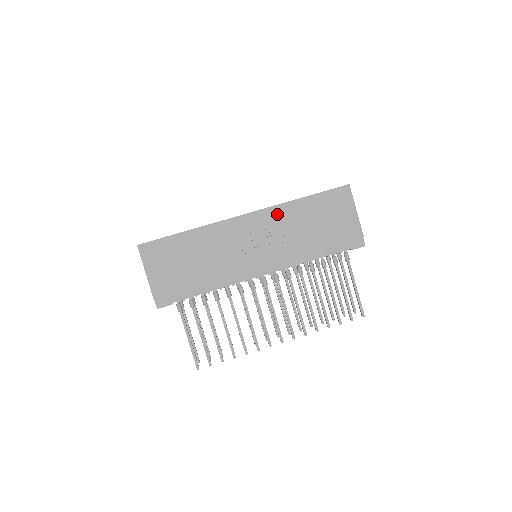
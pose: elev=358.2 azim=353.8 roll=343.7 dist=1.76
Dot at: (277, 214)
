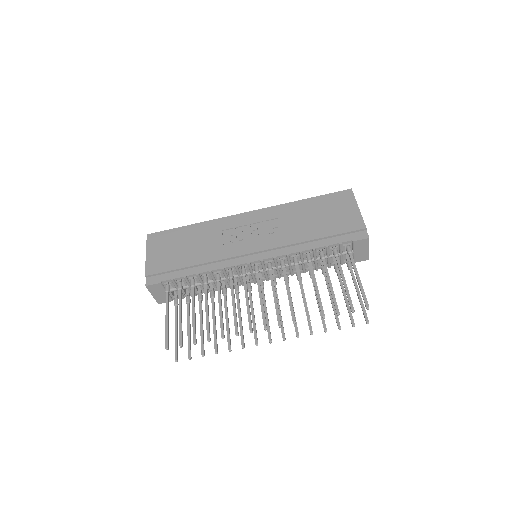
Dot at: (277, 212)
